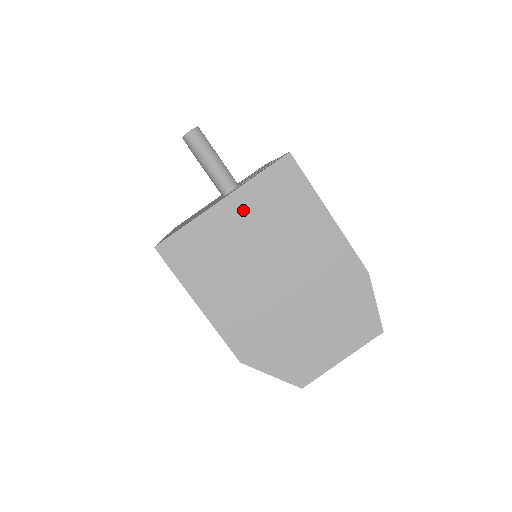
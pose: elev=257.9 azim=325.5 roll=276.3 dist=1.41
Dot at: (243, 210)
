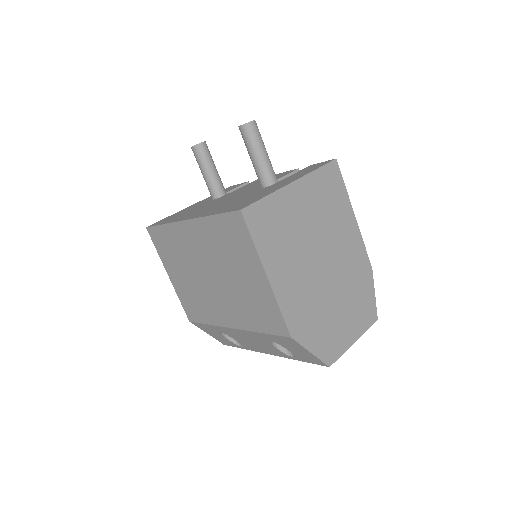
Dot at: (306, 195)
